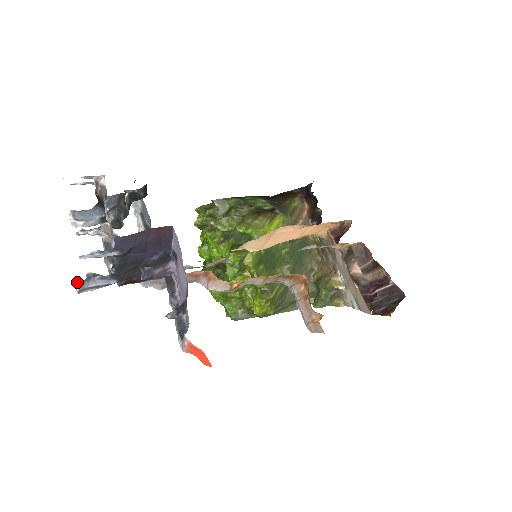
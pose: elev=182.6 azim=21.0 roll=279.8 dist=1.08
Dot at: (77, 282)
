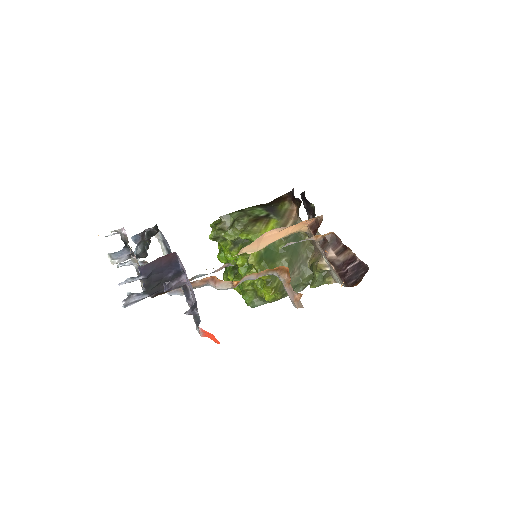
Dot at: occluded
